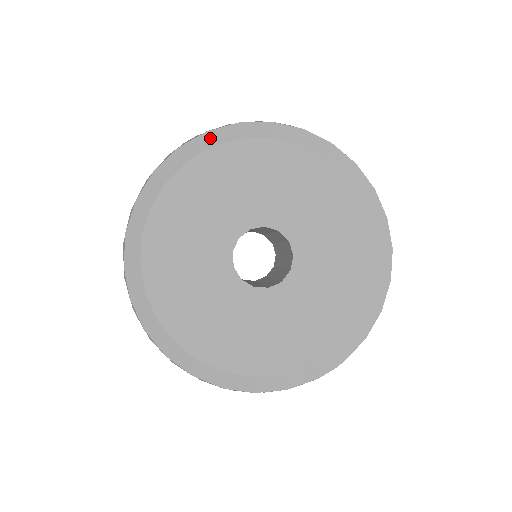
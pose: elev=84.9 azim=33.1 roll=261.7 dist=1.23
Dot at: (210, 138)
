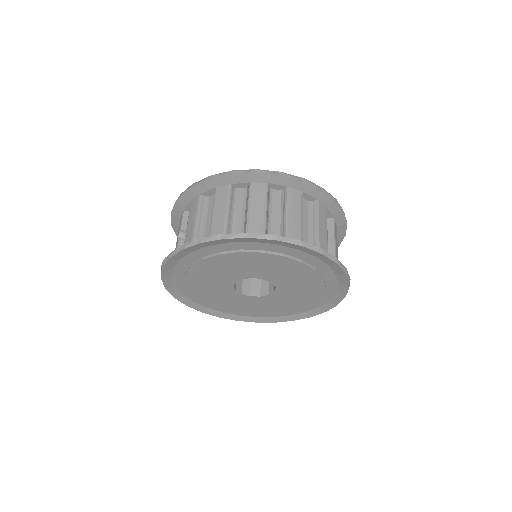
Dot at: (174, 259)
